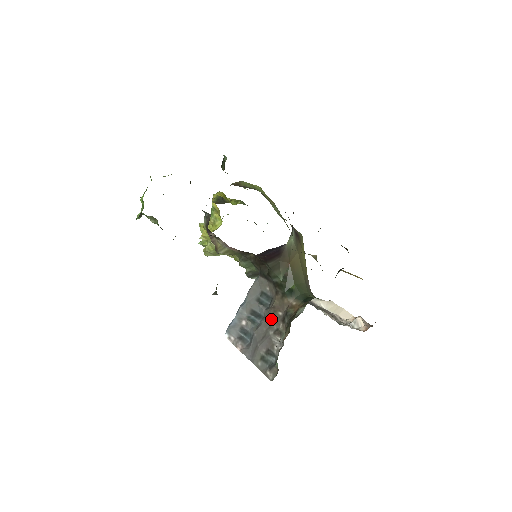
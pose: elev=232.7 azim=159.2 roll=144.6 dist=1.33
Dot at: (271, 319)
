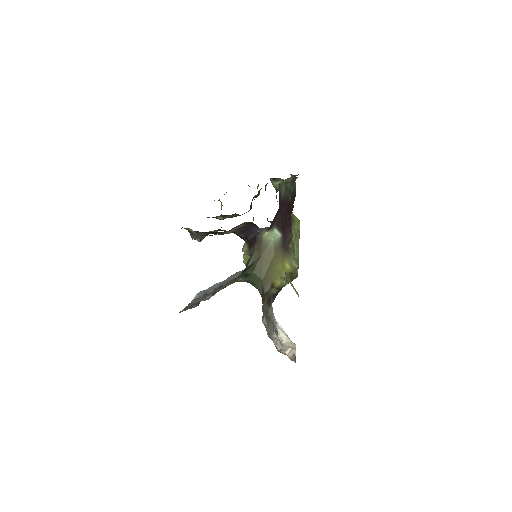
Dot at: (221, 288)
